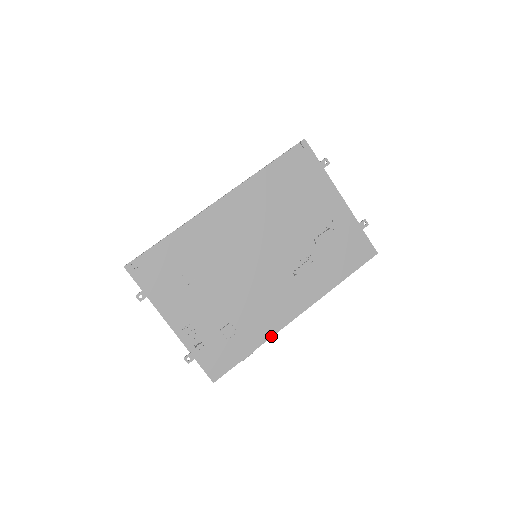
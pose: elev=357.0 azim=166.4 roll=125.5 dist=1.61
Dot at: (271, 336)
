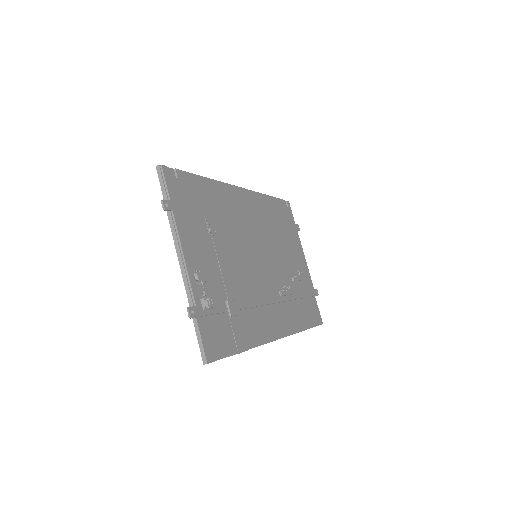
Dot at: (260, 344)
